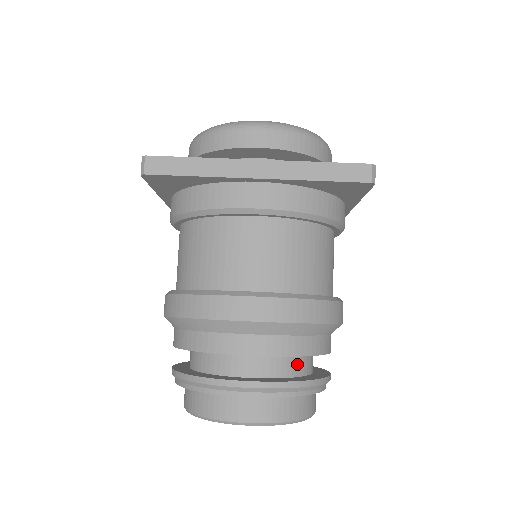
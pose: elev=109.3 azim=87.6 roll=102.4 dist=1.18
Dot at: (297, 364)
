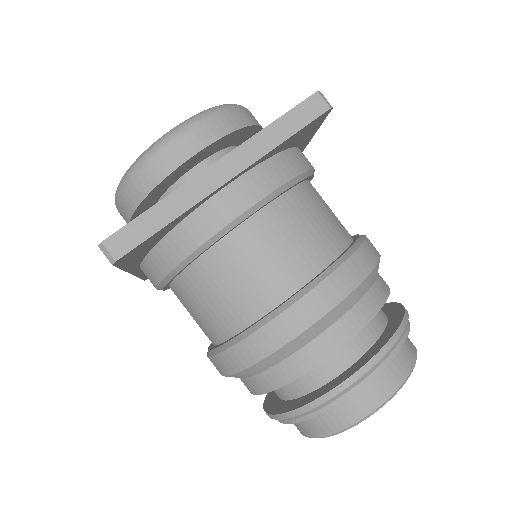
Dot at: (376, 318)
